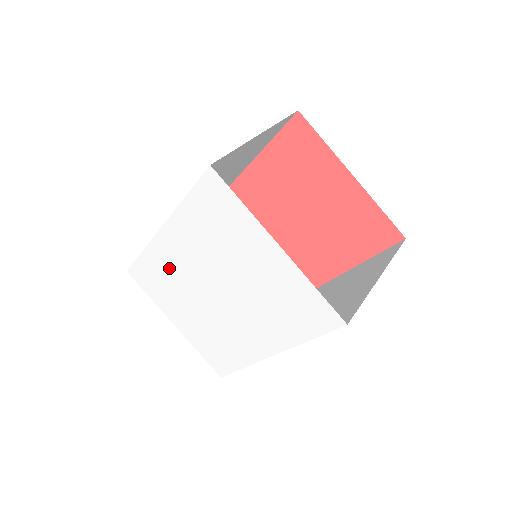
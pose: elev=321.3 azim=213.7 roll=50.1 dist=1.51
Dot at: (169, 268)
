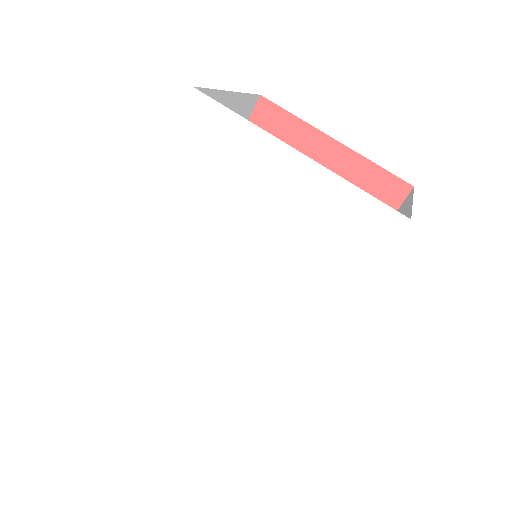
Dot at: (154, 282)
